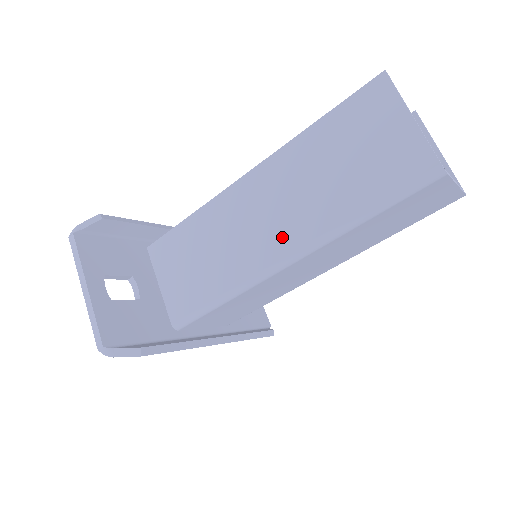
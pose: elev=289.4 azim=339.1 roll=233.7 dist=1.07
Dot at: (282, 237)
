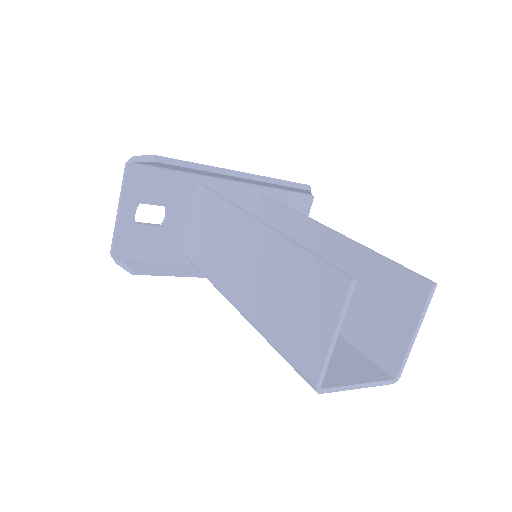
Dot at: (239, 289)
